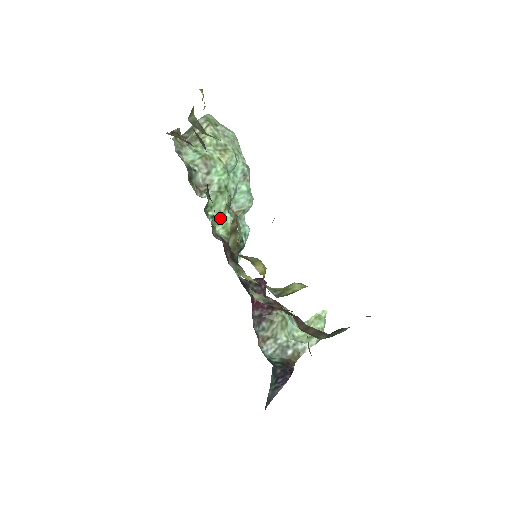
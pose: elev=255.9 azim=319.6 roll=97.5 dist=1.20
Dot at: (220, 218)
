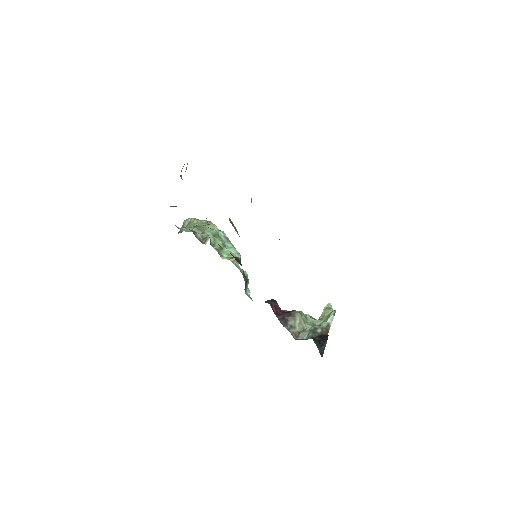
Dot at: (222, 252)
